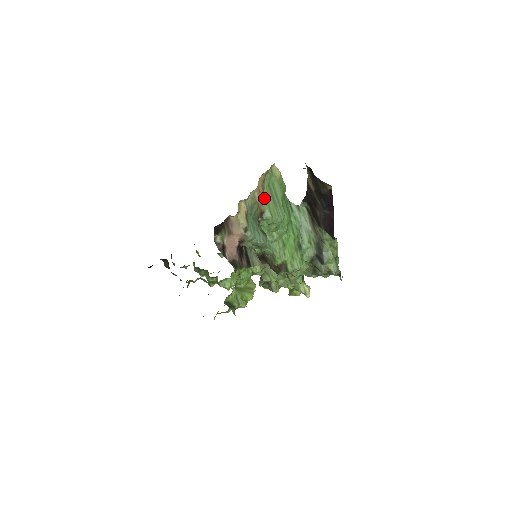
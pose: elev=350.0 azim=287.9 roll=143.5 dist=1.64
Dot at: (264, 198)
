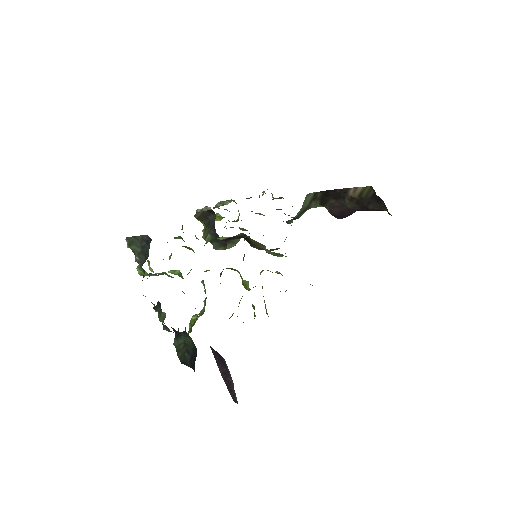
Dot at: occluded
